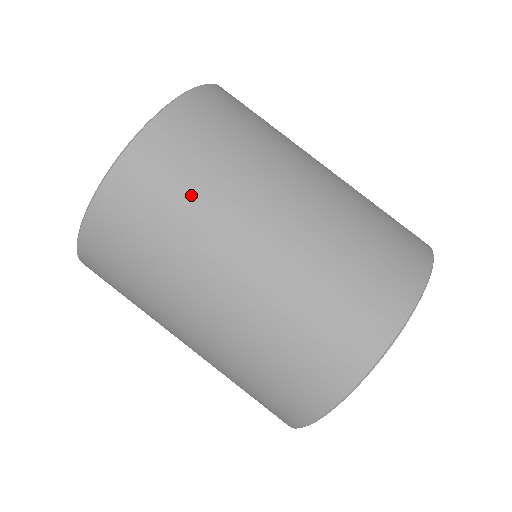
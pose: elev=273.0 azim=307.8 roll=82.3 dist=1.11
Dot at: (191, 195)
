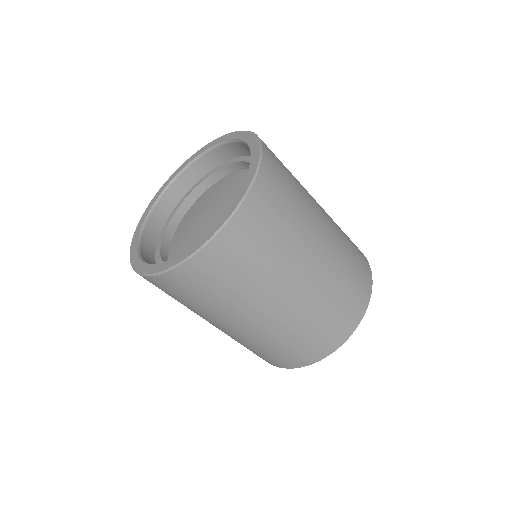
Dot at: (260, 262)
